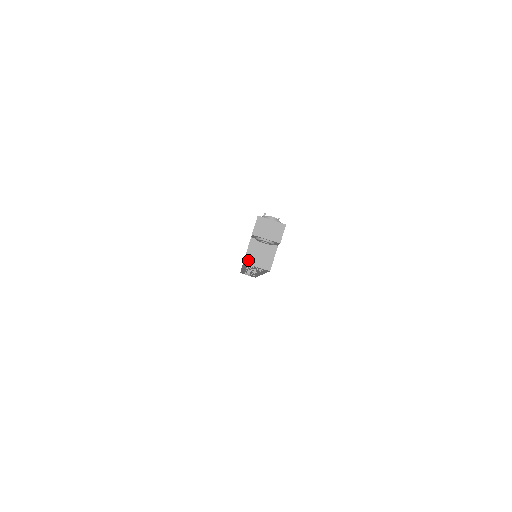
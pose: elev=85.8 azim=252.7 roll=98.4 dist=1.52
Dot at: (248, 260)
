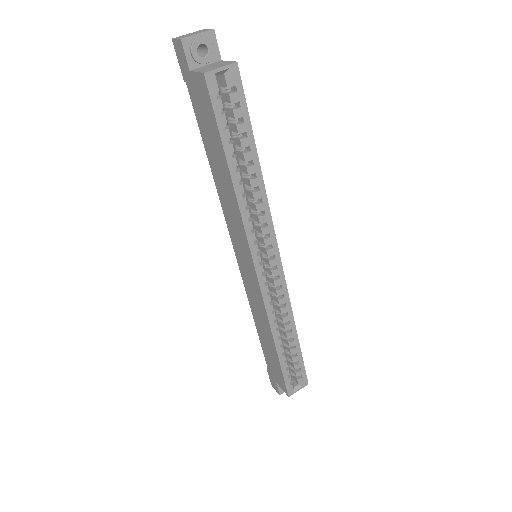
Dot at: (206, 71)
